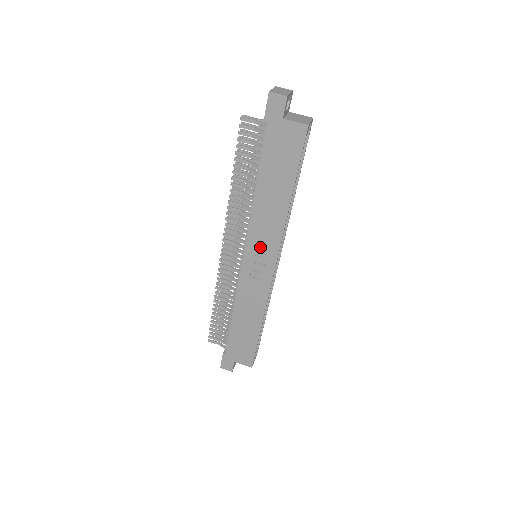
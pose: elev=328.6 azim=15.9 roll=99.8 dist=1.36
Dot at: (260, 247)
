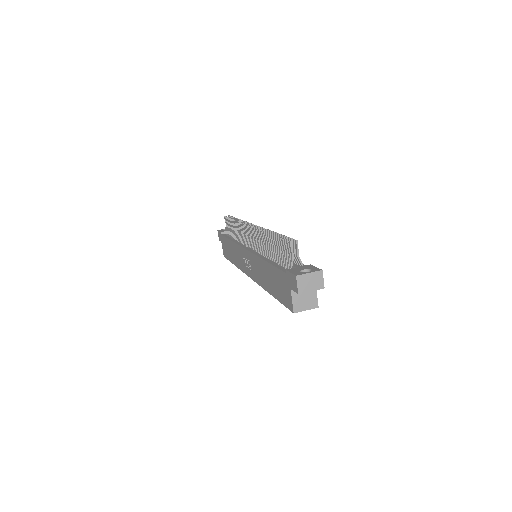
Dot at: (251, 264)
